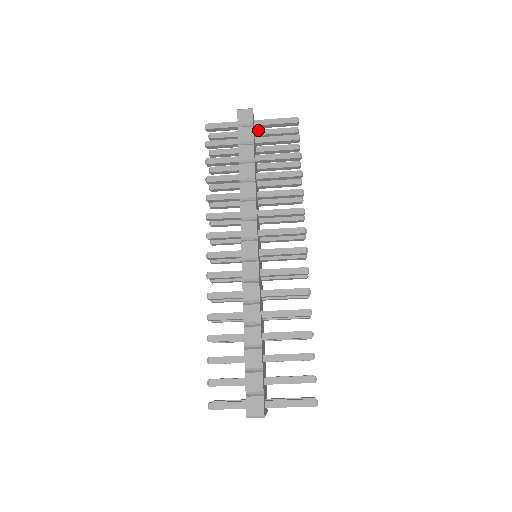
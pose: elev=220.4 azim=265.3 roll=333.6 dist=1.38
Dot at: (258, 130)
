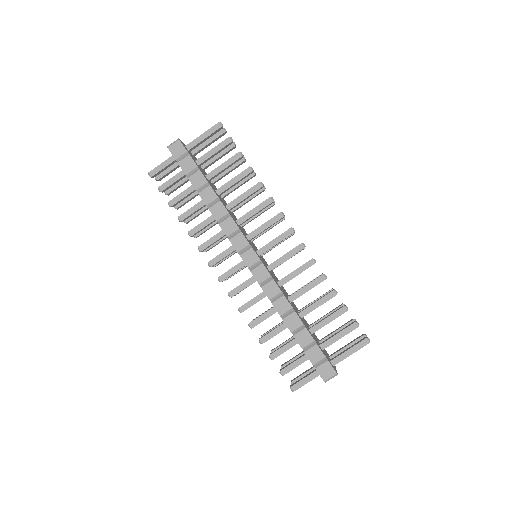
Dot at: occluded
